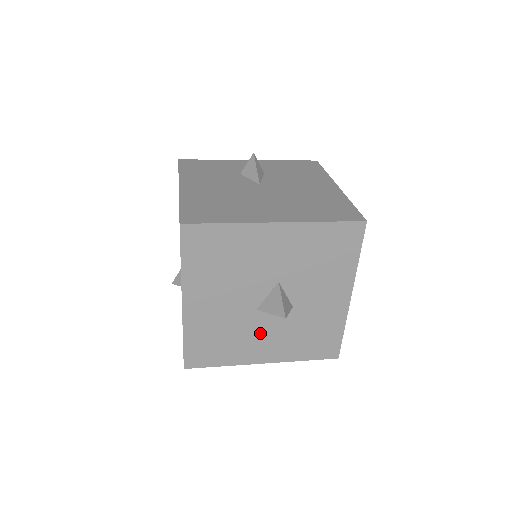
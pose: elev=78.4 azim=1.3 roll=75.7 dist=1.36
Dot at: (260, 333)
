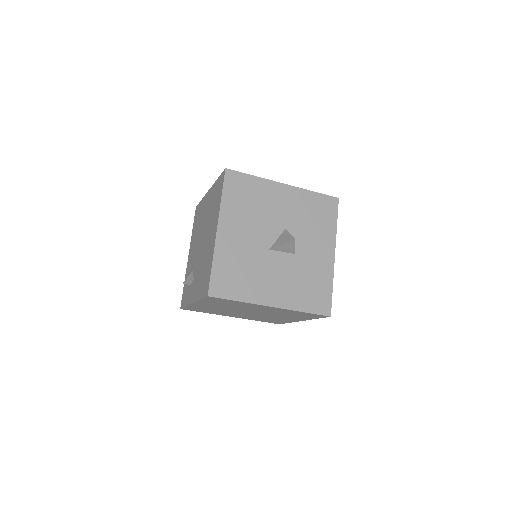
Dot at: (271, 273)
